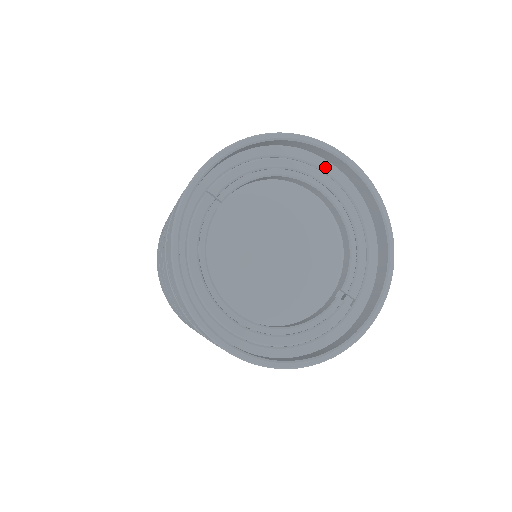
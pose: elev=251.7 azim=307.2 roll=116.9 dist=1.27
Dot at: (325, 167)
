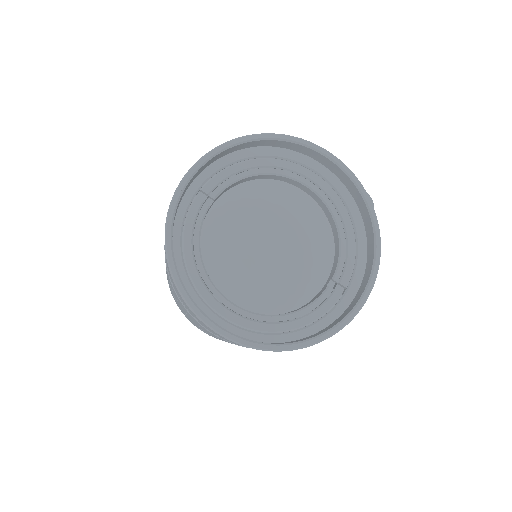
Dot at: (311, 165)
